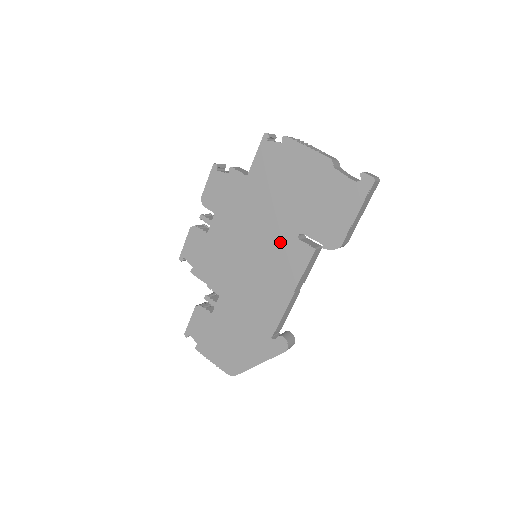
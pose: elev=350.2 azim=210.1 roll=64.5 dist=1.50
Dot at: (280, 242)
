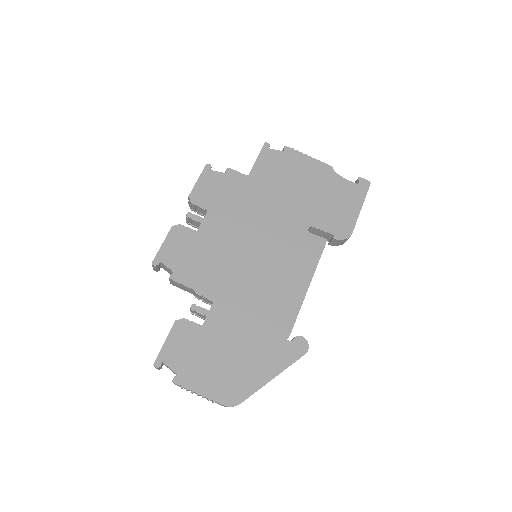
Dot at: (289, 235)
